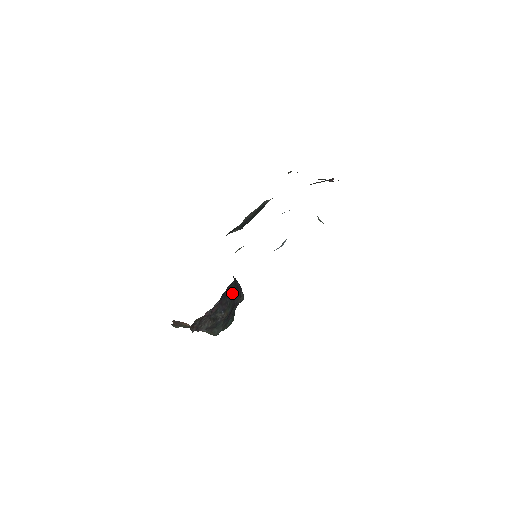
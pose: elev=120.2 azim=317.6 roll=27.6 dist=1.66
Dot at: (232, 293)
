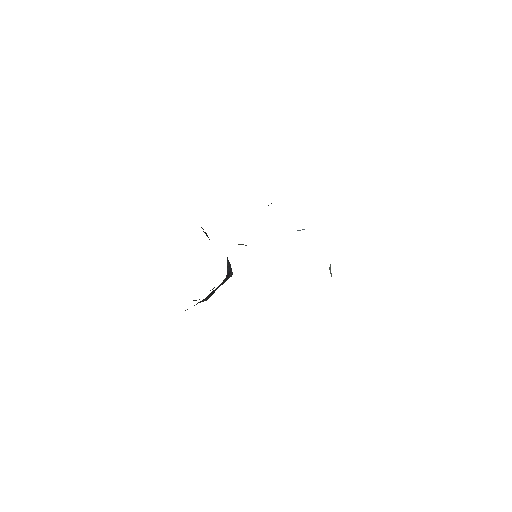
Dot at: (220, 284)
